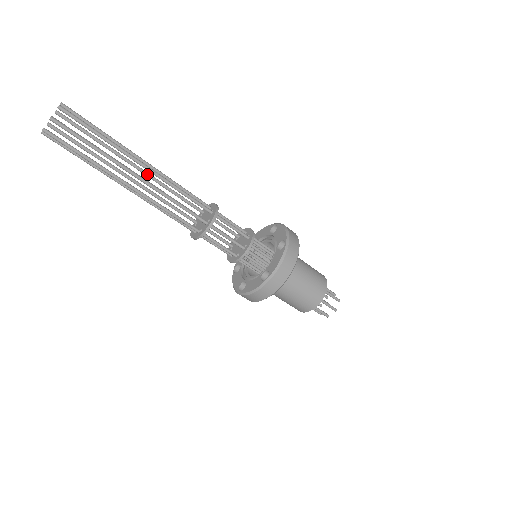
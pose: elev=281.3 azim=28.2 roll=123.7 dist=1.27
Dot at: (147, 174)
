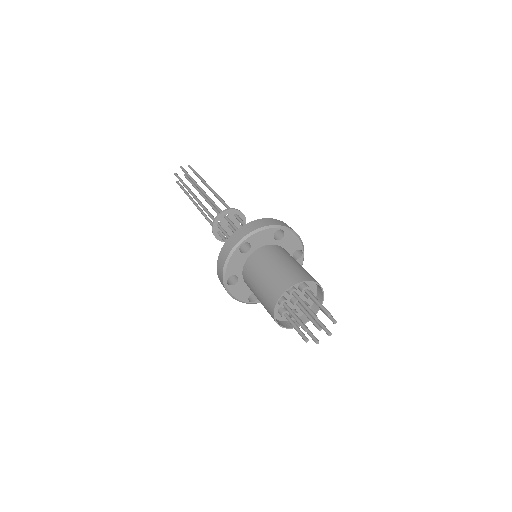
Dot at: occluded
